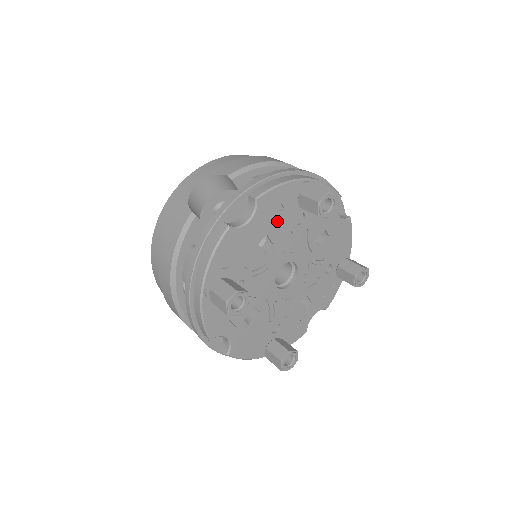
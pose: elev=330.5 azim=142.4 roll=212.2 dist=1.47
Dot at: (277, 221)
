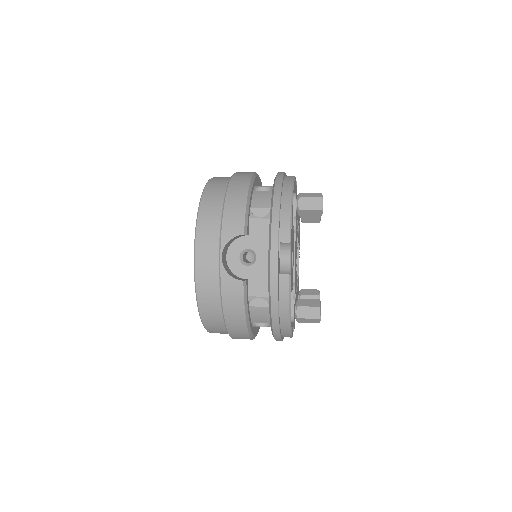
Dot at: occluded
